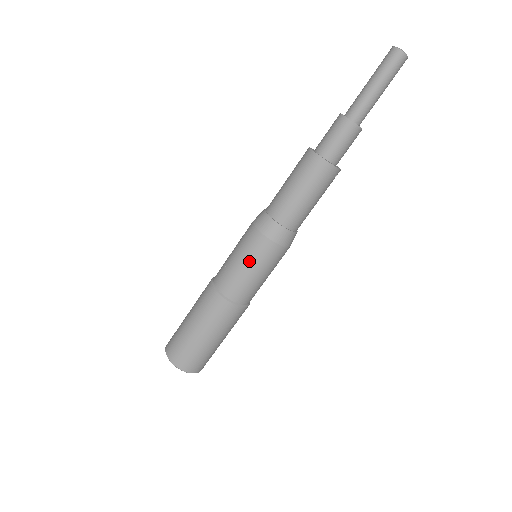
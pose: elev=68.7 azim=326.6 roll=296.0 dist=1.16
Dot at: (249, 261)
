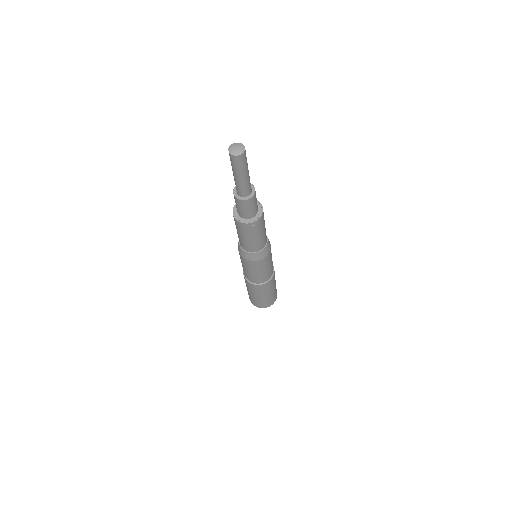
Dot at: (242, 263)
